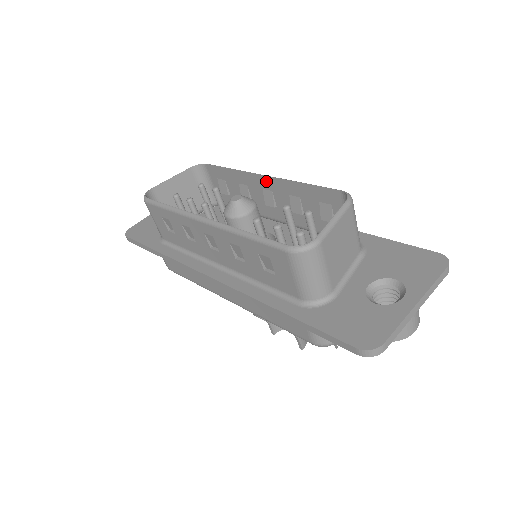
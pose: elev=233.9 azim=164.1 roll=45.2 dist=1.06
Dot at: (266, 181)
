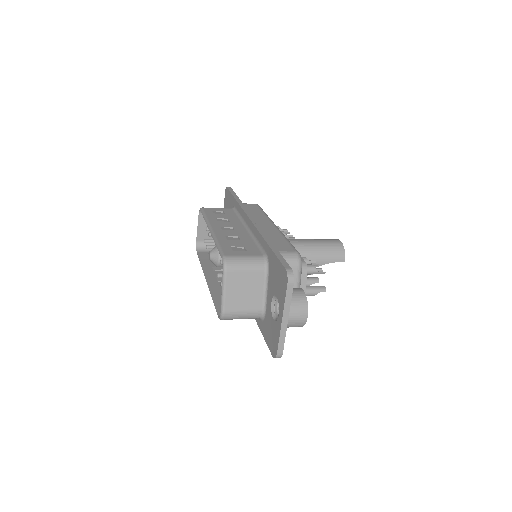
Dot at: occluded
